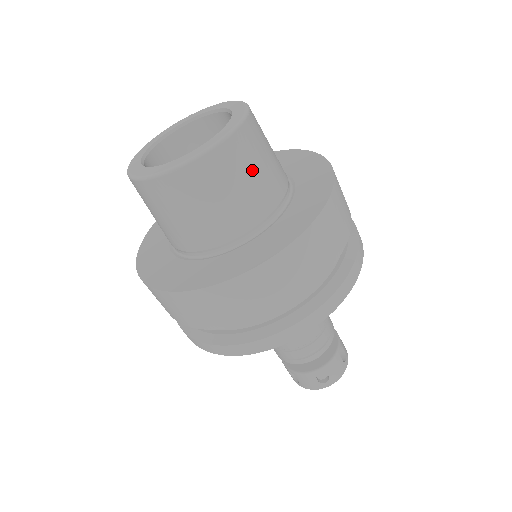
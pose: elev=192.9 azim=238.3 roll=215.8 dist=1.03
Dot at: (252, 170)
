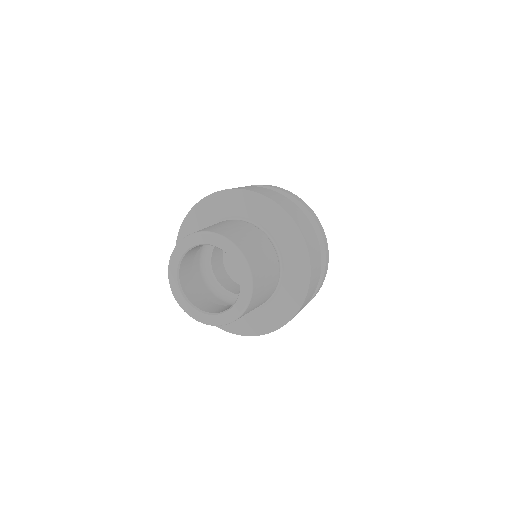
Dot at: (262, 296)
